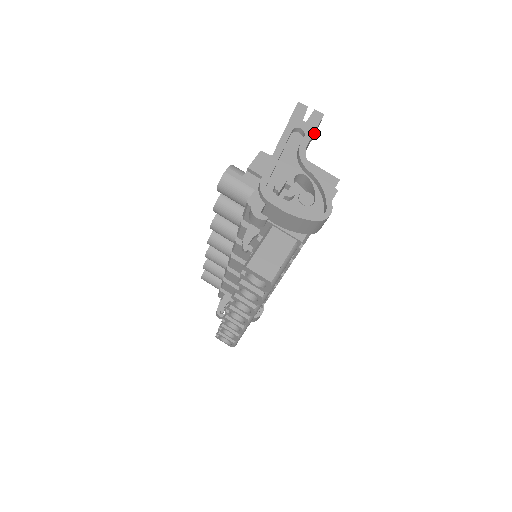
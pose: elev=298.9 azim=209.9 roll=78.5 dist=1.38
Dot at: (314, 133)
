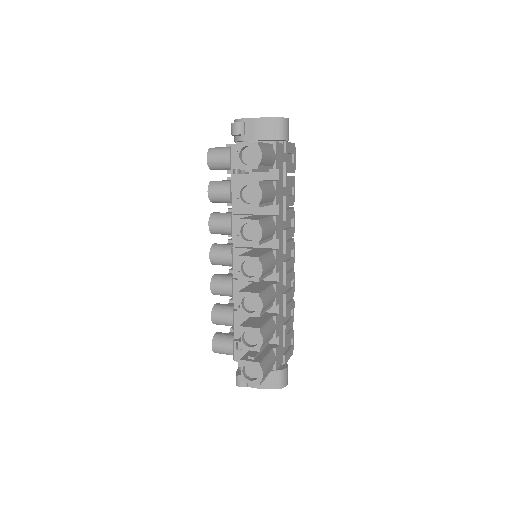
Dot at: occluded
